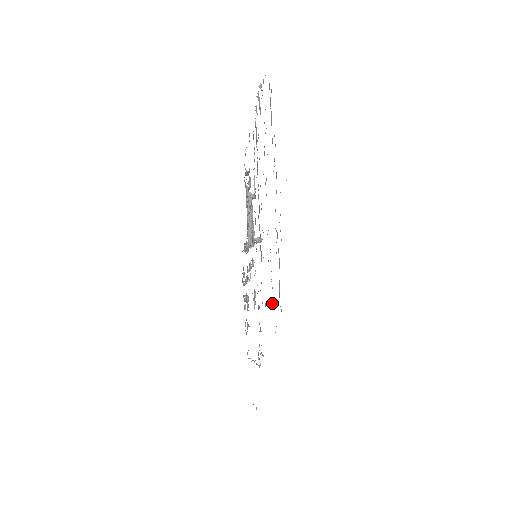
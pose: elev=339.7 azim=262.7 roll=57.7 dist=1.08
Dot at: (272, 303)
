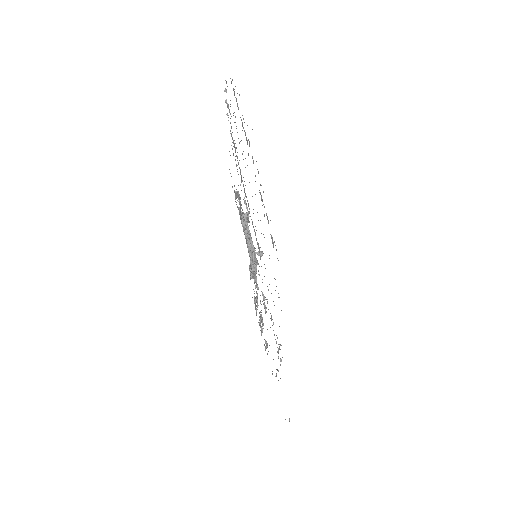
Dot at: occluded
